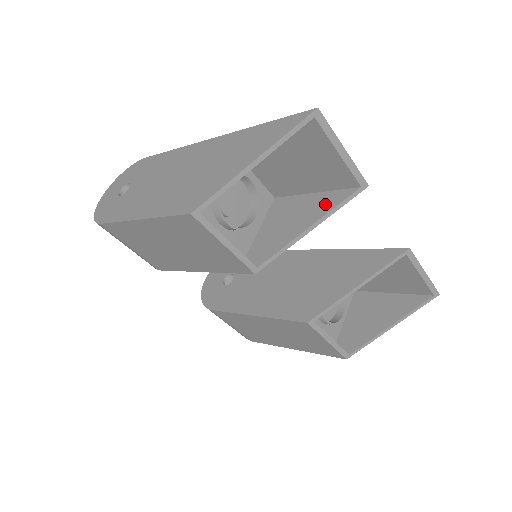
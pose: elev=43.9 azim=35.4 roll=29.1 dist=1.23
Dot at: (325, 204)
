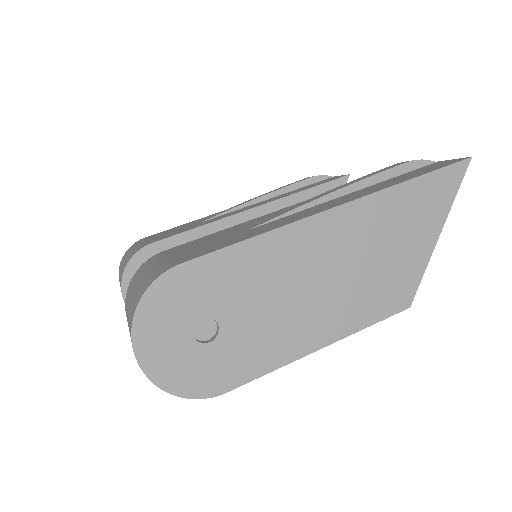
Dot at: occluded
